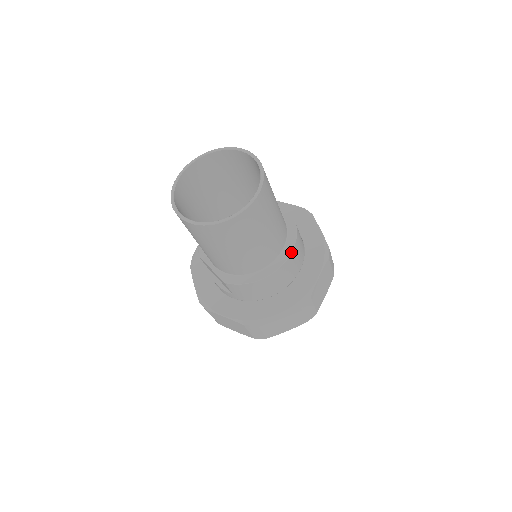
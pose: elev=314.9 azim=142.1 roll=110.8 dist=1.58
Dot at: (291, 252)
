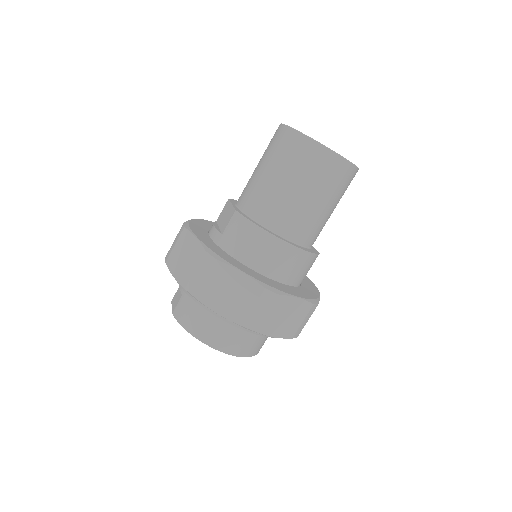
Dot at: (304, 250)
